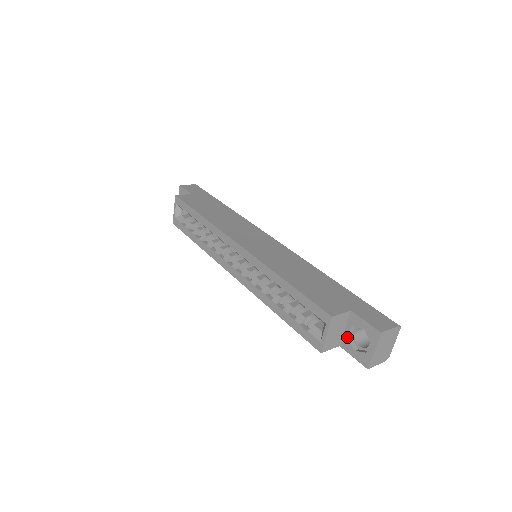
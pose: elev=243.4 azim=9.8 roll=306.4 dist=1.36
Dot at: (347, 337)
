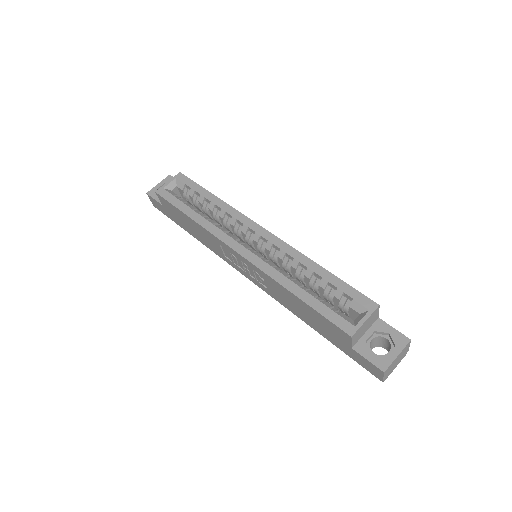
Dot at: (366, 340)
